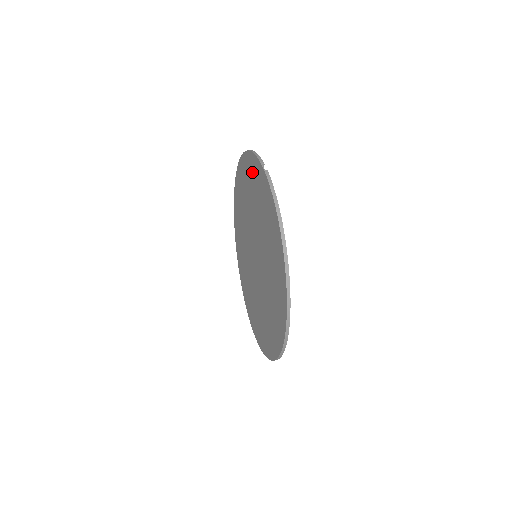
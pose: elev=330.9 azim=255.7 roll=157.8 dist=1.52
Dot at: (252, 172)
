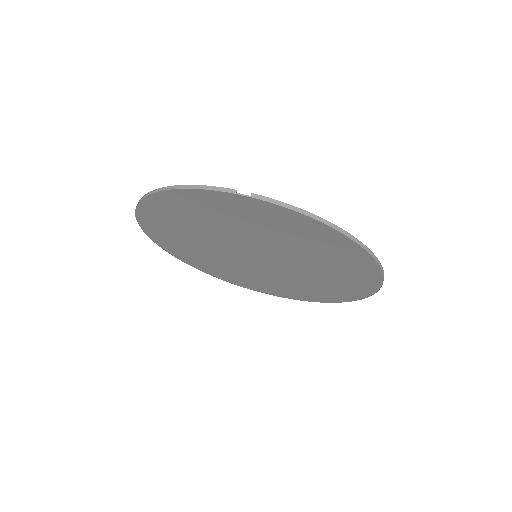
Dot at: (203, 204)
